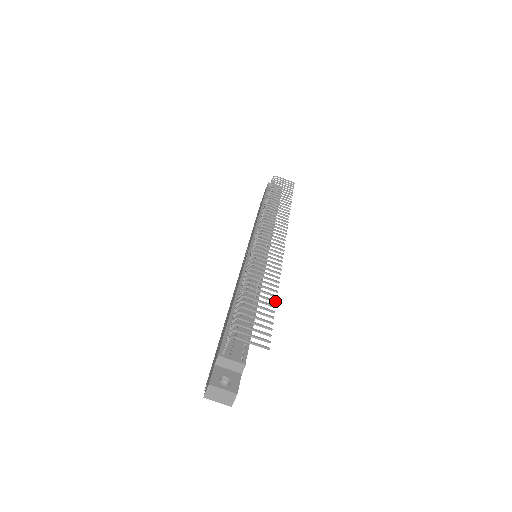
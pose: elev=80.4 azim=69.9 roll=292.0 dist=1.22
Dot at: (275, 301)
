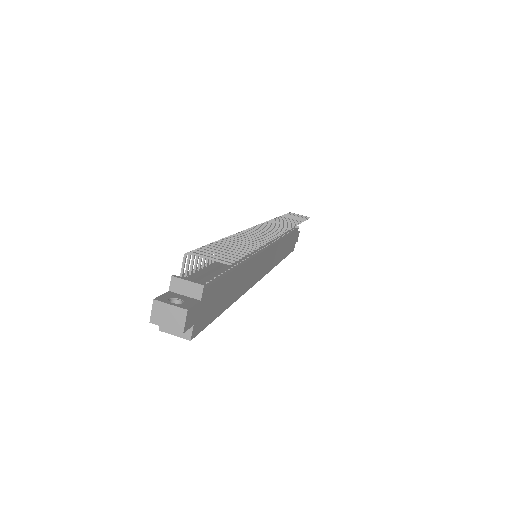
Dot at: (254, 248)
